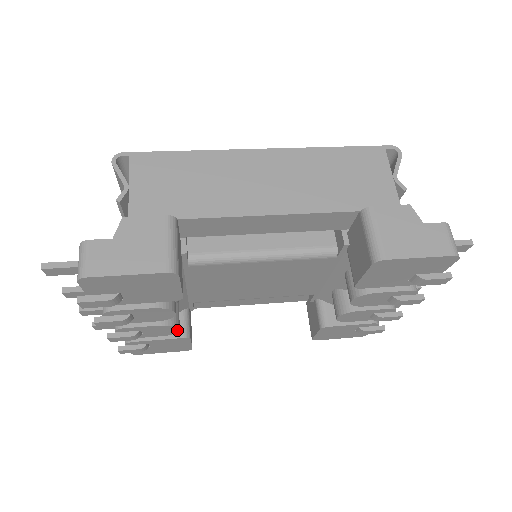
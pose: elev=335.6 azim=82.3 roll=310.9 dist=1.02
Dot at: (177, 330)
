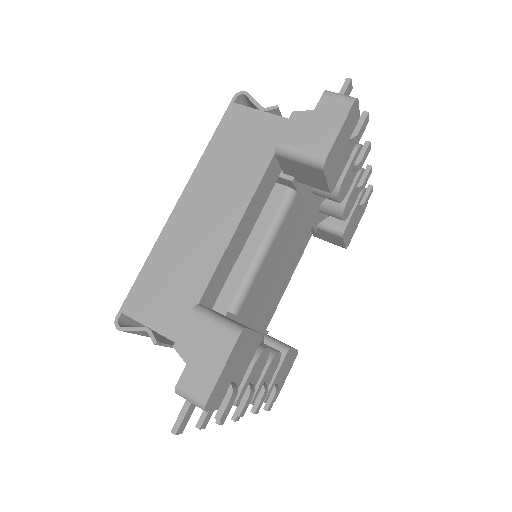
Dot at: (279, 354)
